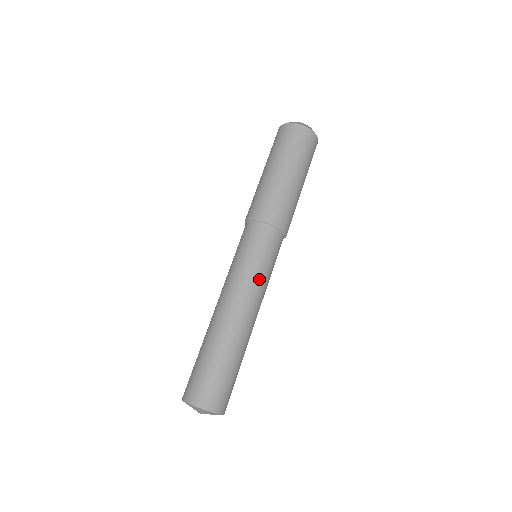
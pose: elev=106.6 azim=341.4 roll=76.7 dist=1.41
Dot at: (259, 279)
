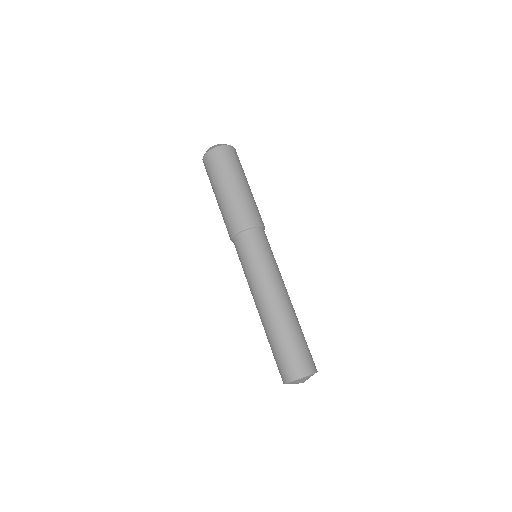
Dot at: (276, 268)
